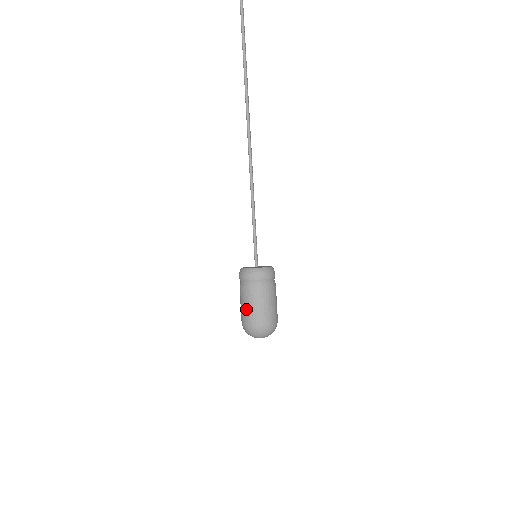
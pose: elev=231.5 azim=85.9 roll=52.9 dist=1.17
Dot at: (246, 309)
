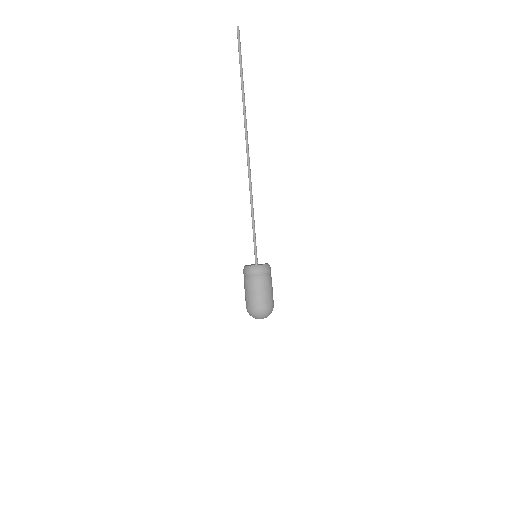
Dot at: (249, 297)
